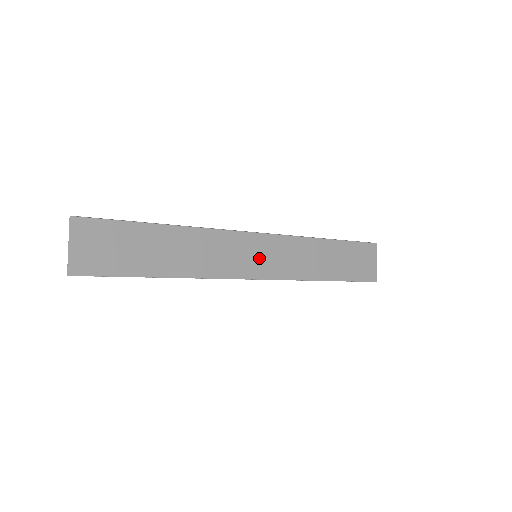
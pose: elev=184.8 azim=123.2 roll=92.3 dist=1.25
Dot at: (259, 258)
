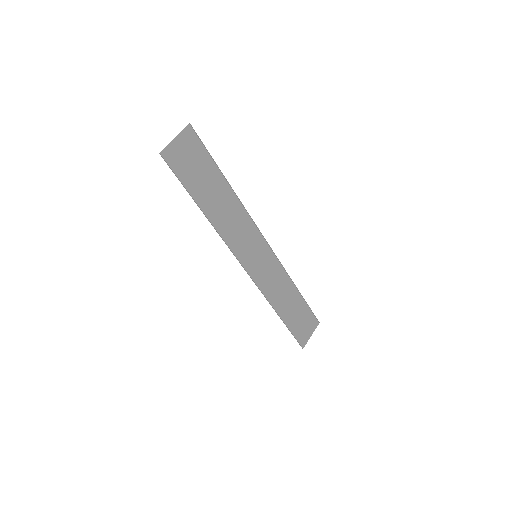
Dot at: (256, 259)
